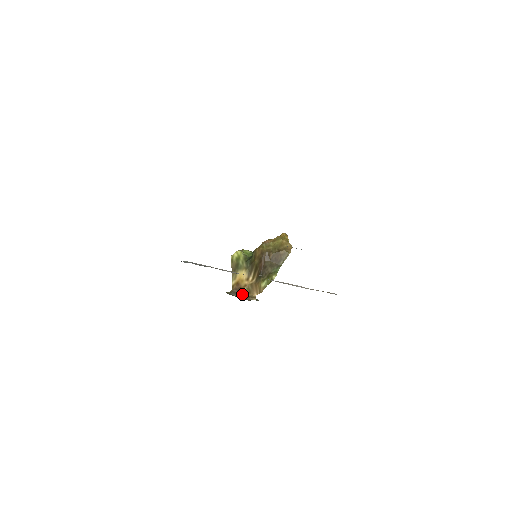
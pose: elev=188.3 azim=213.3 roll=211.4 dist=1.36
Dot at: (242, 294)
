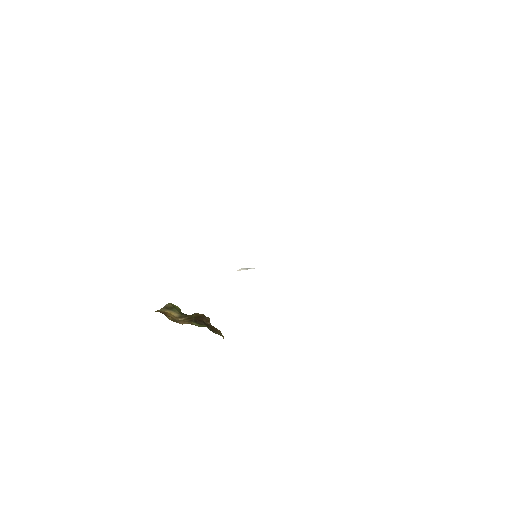
Dot at: (166, 316)
